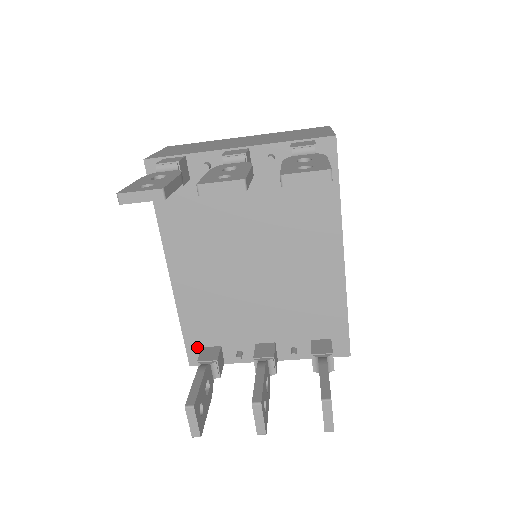
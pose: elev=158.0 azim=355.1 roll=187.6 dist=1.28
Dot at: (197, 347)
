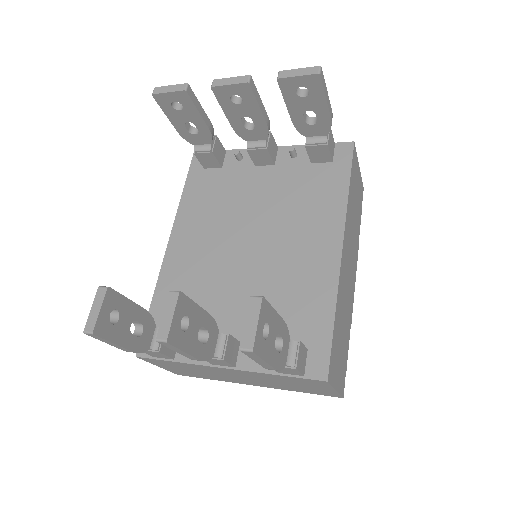
Dot at: occluded
